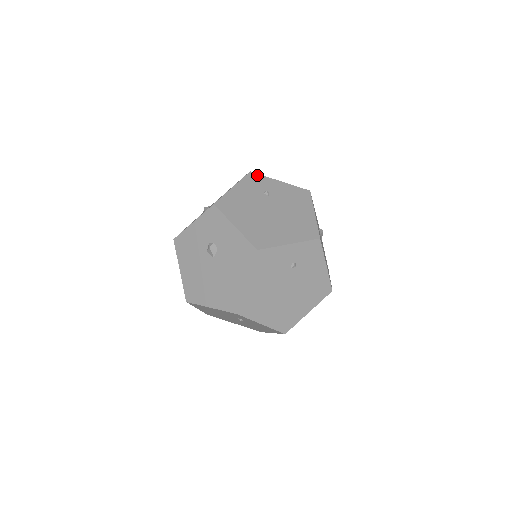
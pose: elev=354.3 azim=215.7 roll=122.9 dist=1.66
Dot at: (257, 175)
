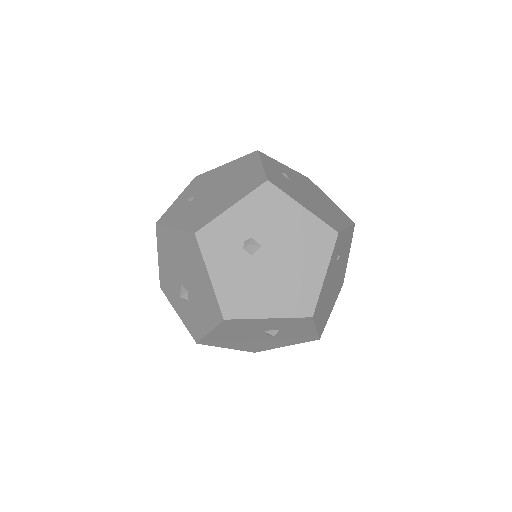
Dot at: (341, 235)
